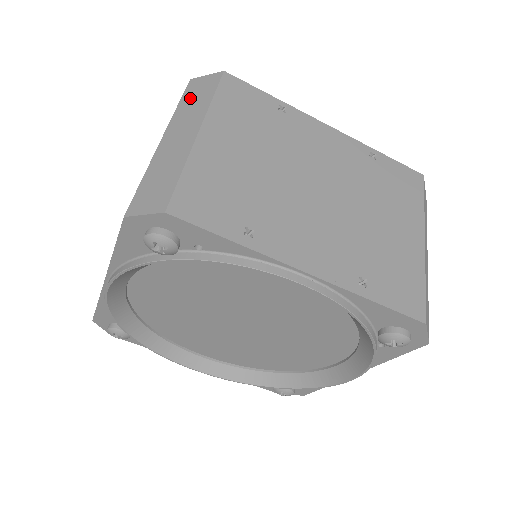
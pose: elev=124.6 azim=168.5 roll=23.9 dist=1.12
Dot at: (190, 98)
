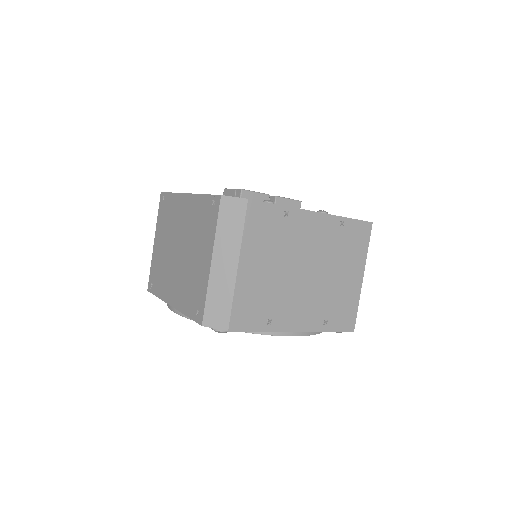
Dot at: (225, 222)
